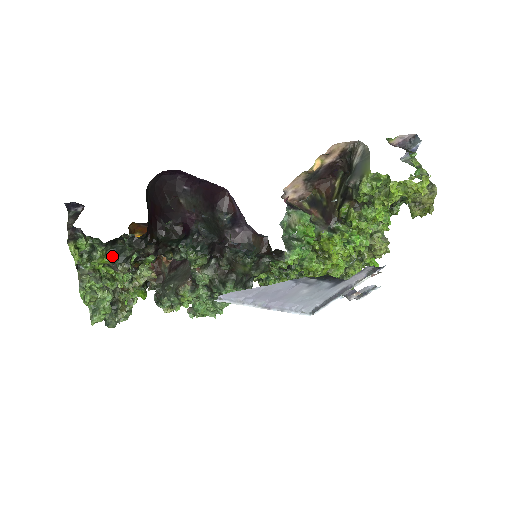
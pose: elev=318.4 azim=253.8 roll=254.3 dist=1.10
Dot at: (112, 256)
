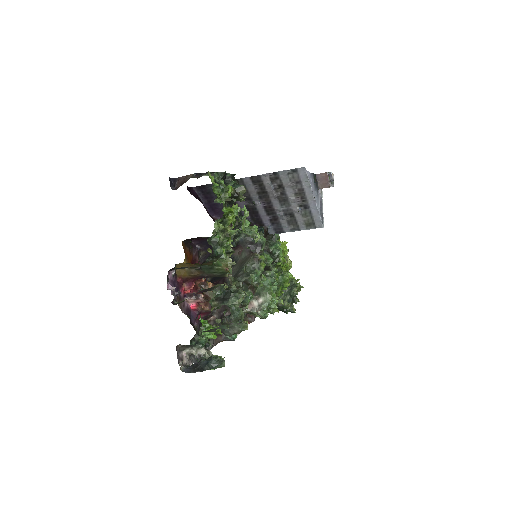
Dot at: occluded
